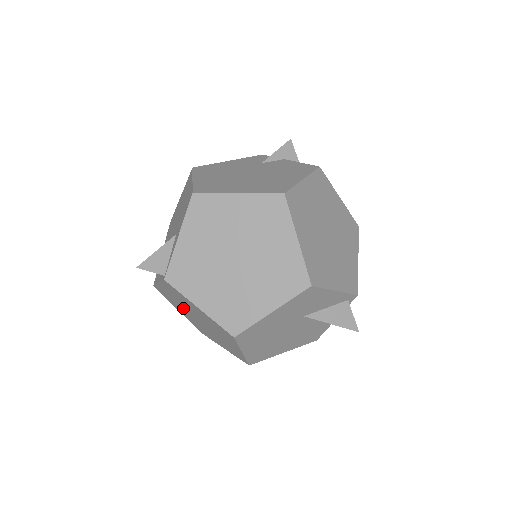
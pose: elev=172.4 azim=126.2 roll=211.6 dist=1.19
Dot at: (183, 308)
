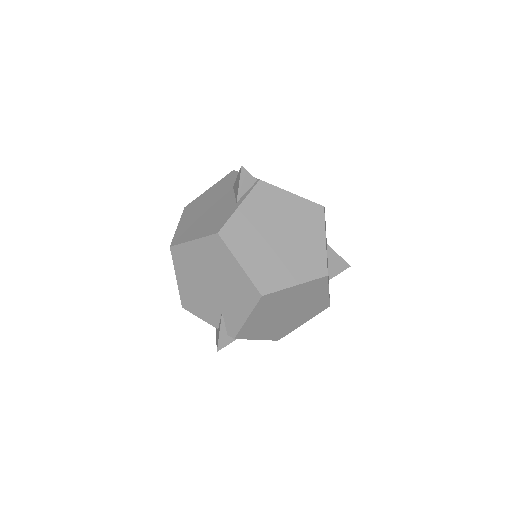
Dot at: (259, 235)
